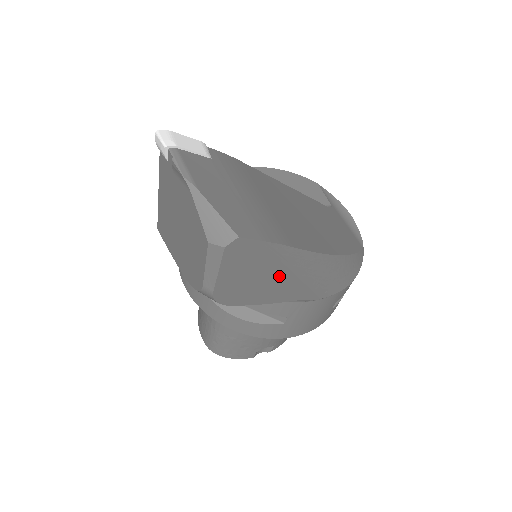
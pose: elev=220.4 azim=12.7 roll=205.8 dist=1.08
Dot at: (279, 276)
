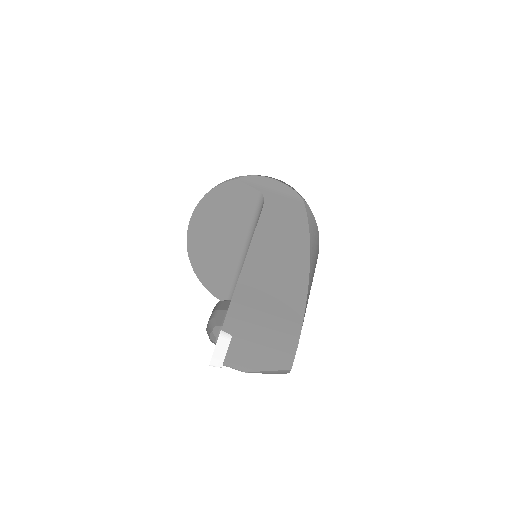
Dot at: occluded
